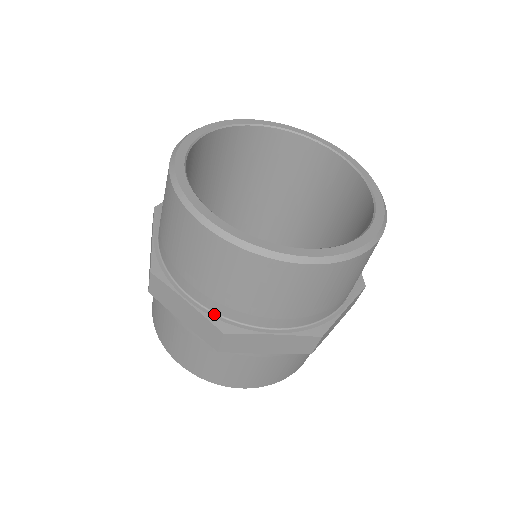
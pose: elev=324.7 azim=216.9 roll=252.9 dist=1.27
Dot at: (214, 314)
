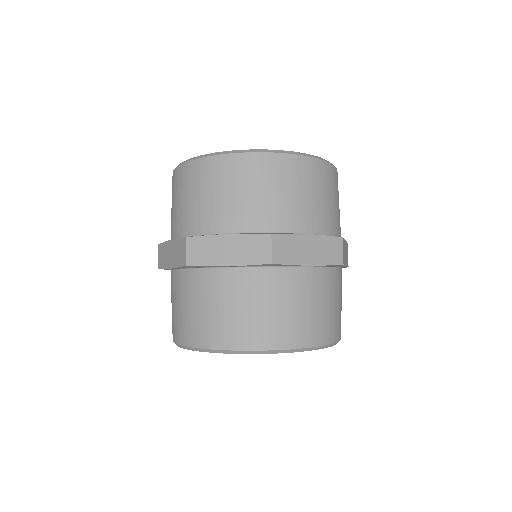
Dot at: occluded
